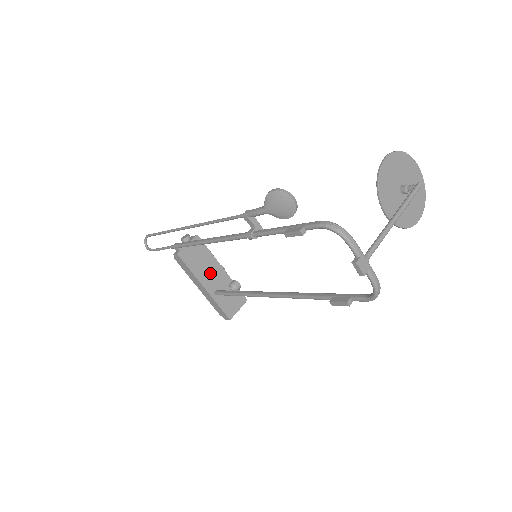
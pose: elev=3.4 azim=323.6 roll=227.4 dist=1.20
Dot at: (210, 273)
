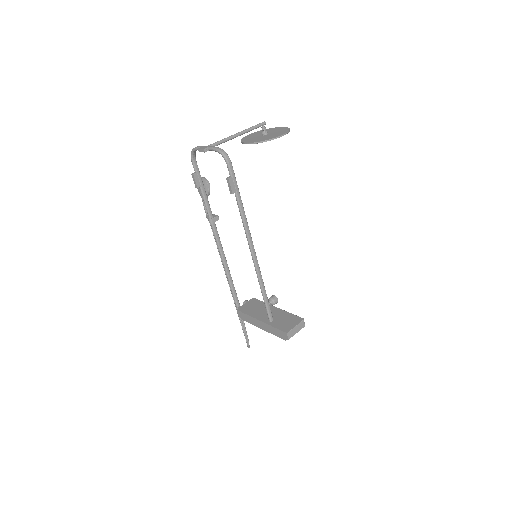
Dot at: (265, 312)
